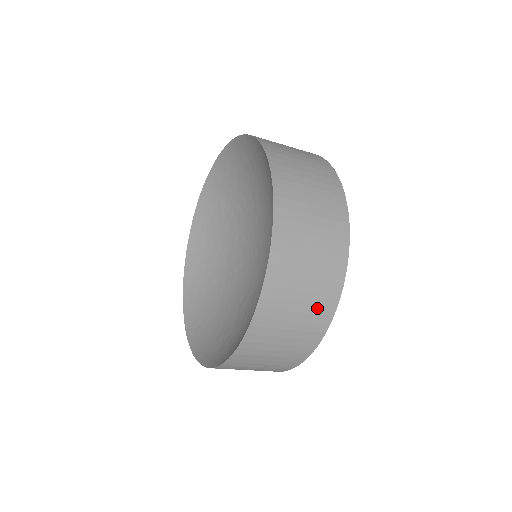
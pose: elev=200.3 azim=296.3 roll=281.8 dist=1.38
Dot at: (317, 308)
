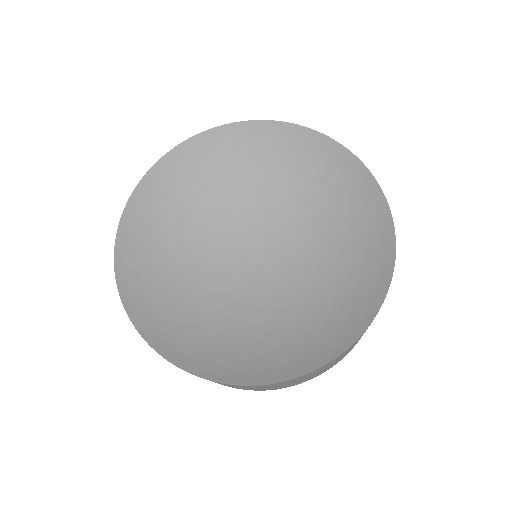
Dot at: (312, 377)
